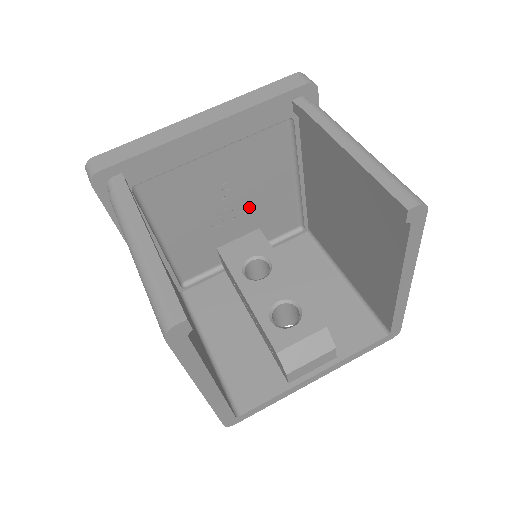
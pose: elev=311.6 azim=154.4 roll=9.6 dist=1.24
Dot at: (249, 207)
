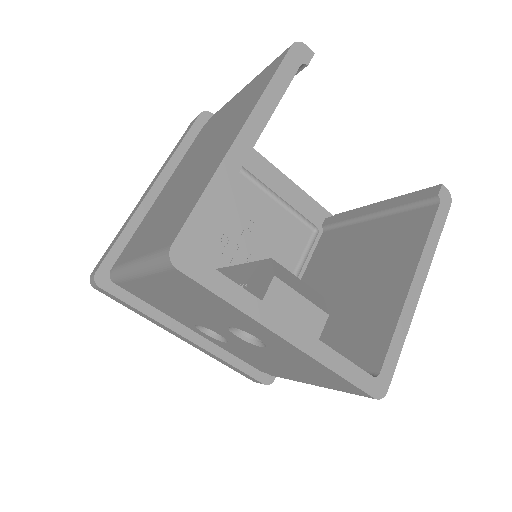
Dot at: occluded
